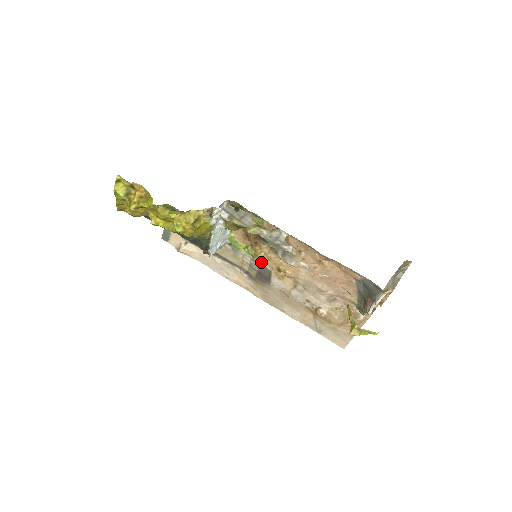
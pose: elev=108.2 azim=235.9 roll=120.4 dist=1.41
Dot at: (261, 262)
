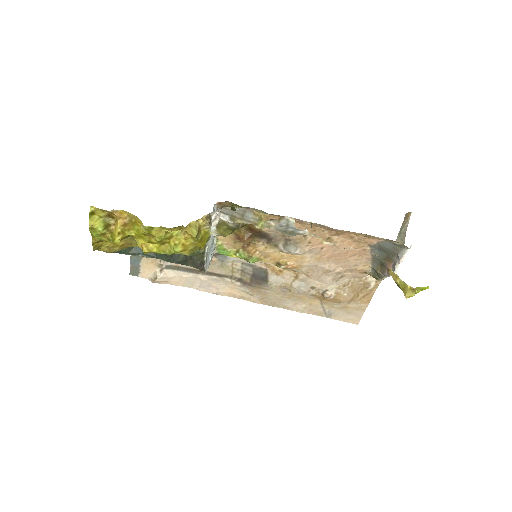
Dot at: (254, 263)
